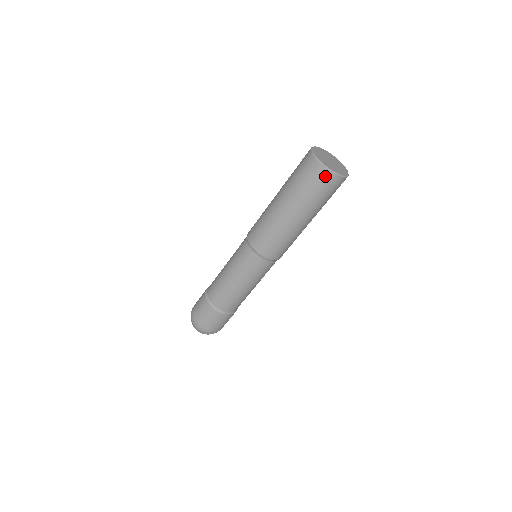
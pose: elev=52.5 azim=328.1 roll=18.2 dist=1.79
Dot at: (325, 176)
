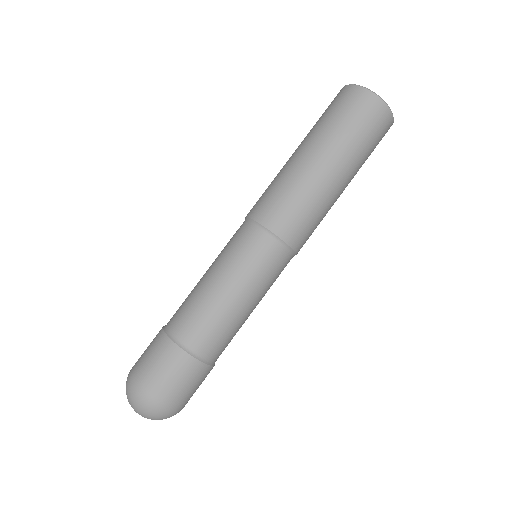
Dot at: (360, 96)
